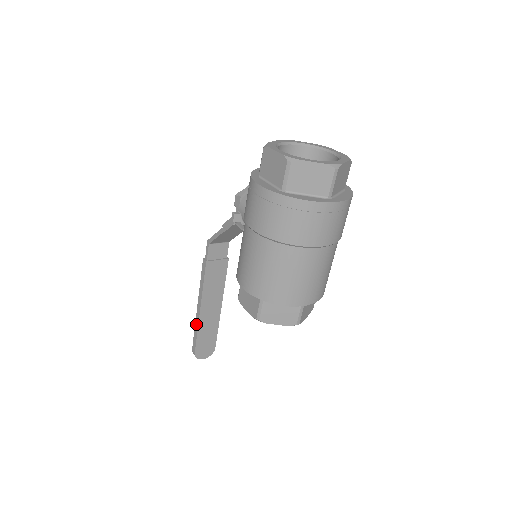
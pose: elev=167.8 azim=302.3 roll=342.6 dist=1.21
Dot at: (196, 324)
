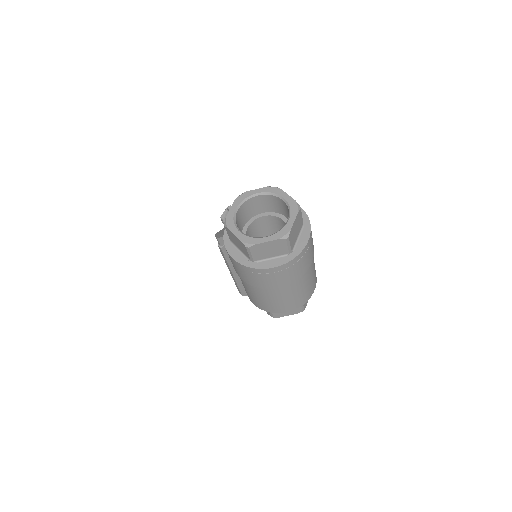
Dot at: (234, 280)
